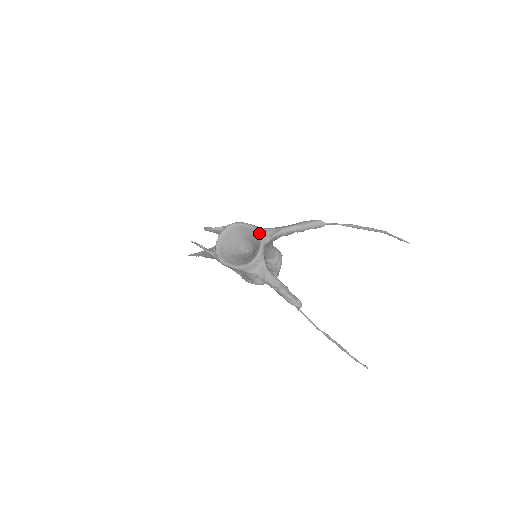
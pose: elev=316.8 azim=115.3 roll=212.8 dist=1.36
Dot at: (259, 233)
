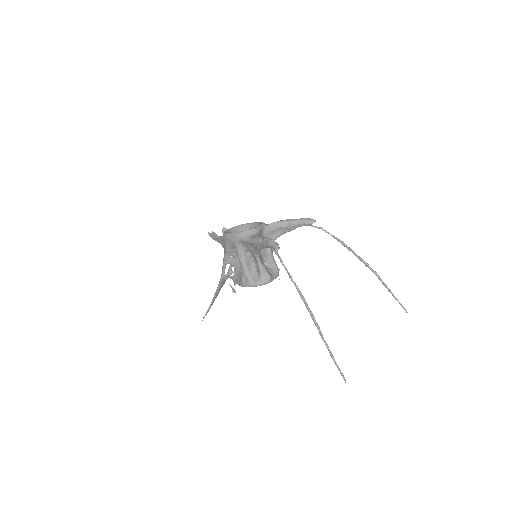
Dot at: (262, 222)
